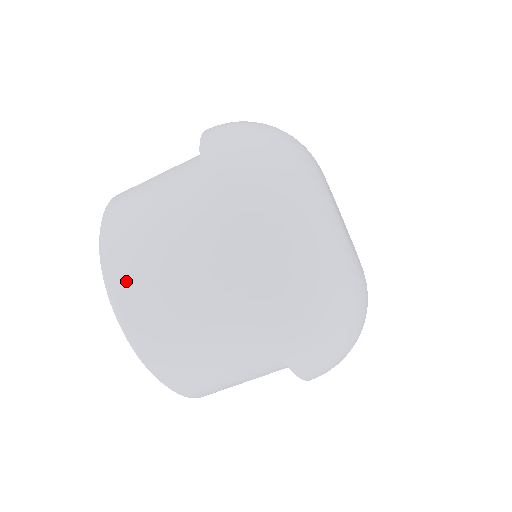
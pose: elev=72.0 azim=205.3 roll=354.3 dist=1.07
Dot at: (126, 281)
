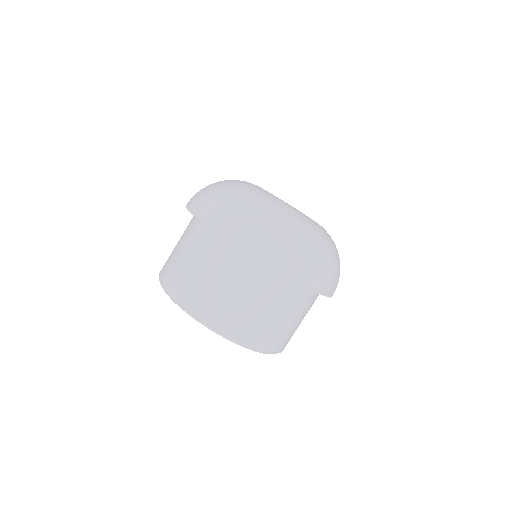
Dot at: (179, 286)
